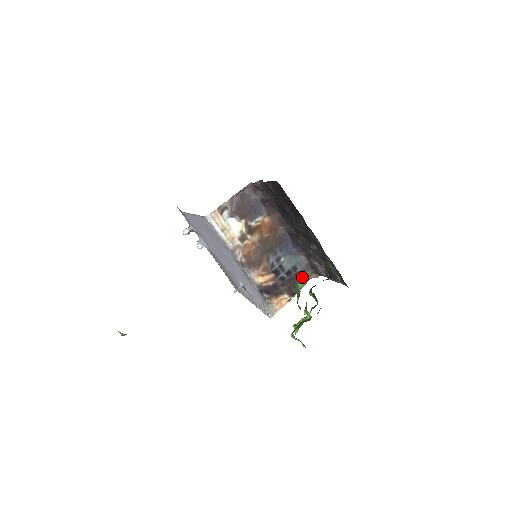
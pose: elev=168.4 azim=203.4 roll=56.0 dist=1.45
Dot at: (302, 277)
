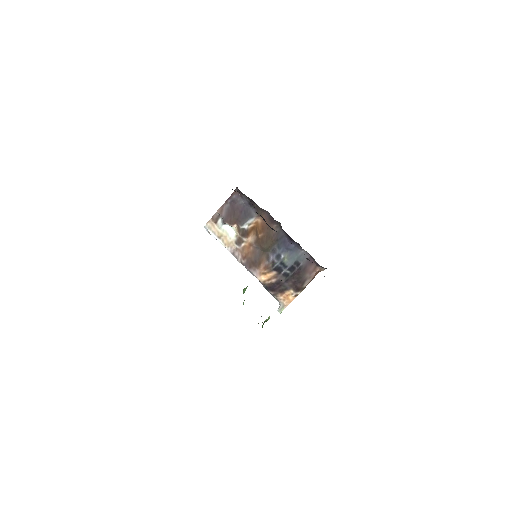
Dot at: (306, 271)
